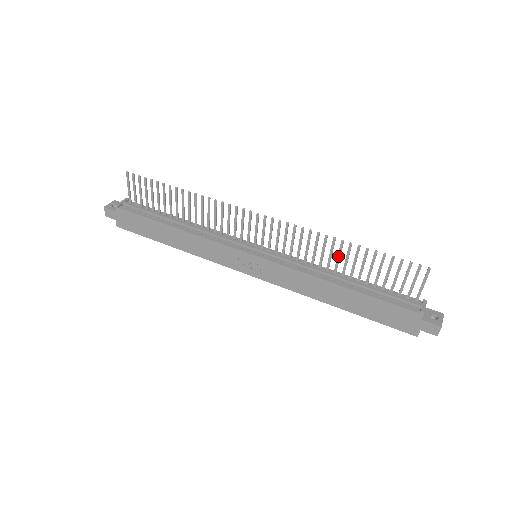
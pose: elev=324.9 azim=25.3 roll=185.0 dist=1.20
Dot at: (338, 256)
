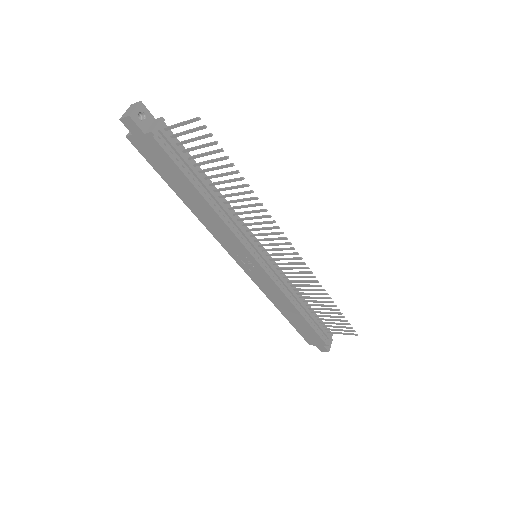
Dot at: (316, 298)
